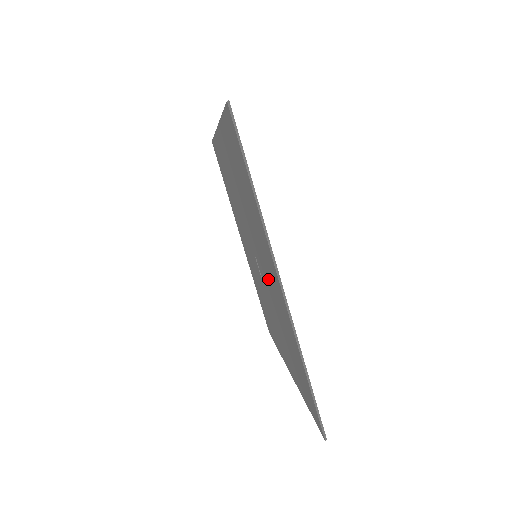
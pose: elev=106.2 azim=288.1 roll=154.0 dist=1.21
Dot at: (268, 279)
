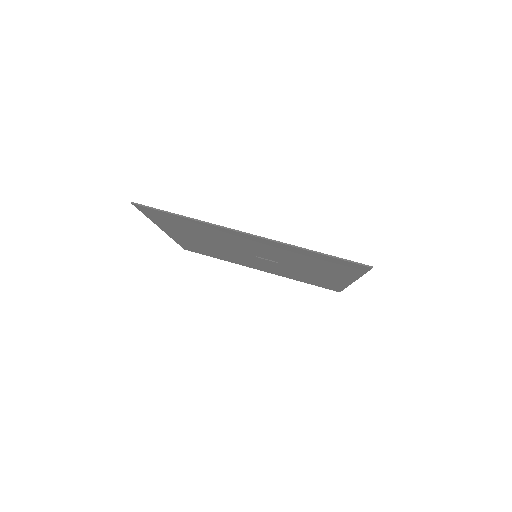
Dot at: (262, 250)
